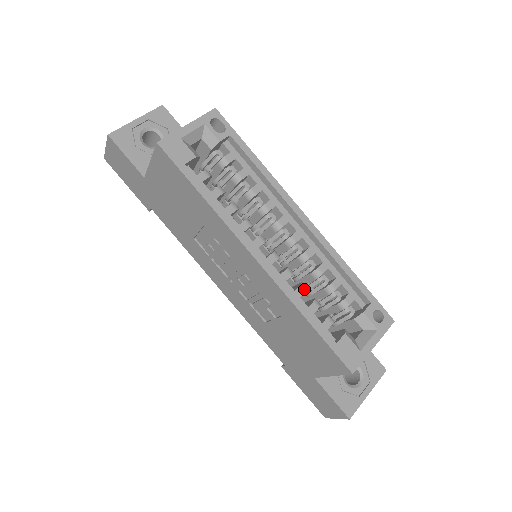
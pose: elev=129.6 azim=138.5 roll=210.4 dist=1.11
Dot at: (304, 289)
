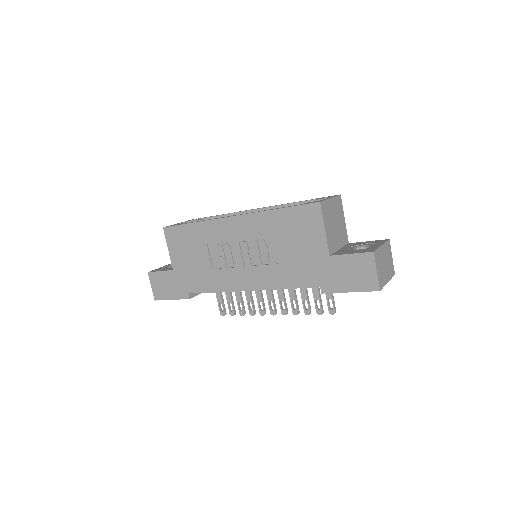
Dot at: occluded
